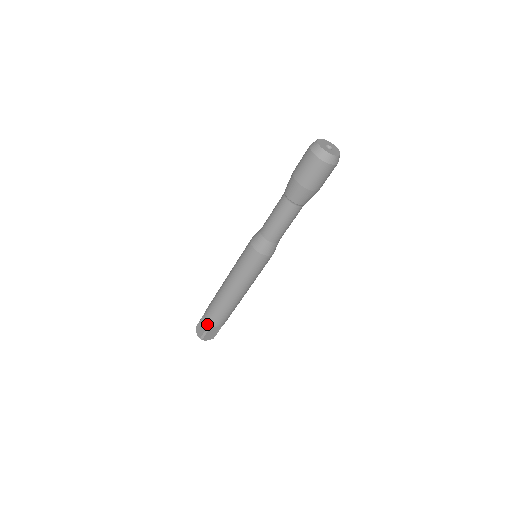
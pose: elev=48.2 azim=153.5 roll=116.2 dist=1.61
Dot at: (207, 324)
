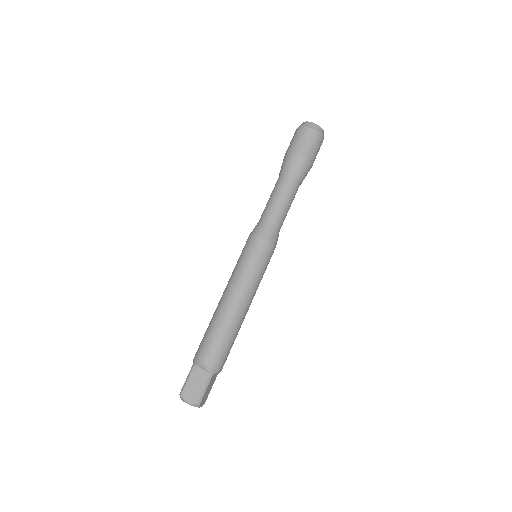
Dot at: (193, 366)
